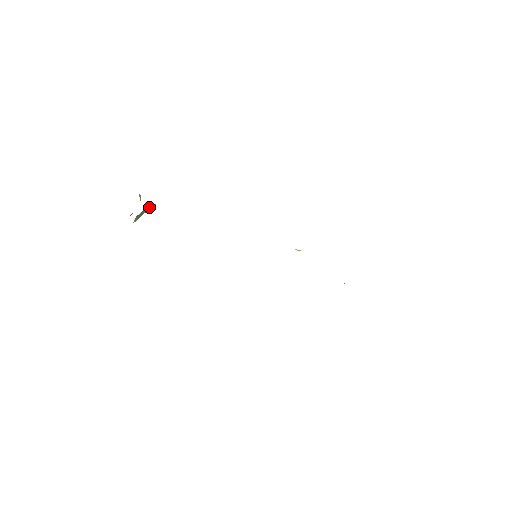
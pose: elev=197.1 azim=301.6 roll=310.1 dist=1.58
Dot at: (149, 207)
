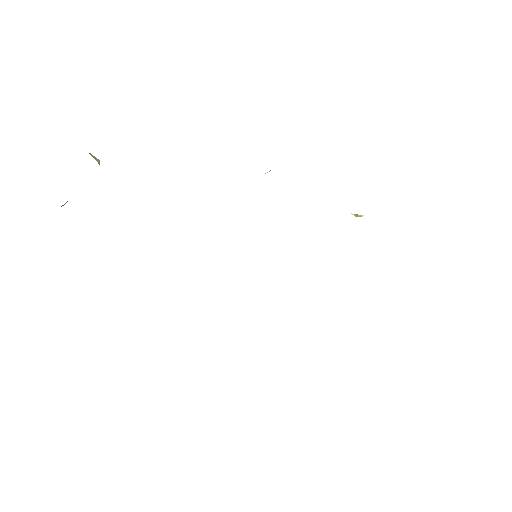
Dot at: occluded
